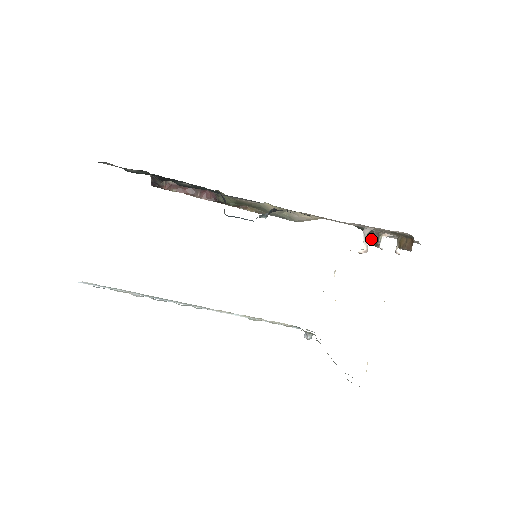
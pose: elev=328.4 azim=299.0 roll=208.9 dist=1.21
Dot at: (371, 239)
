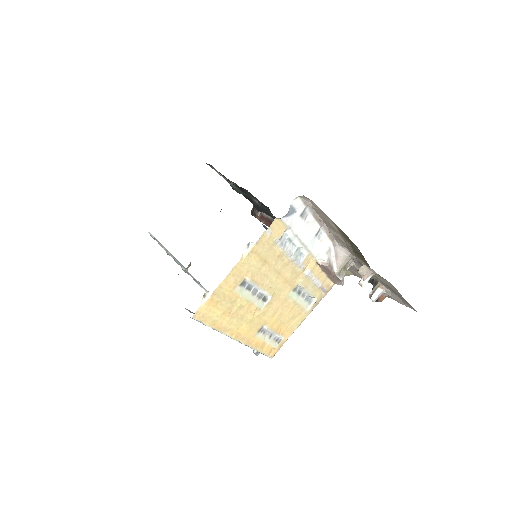
Dot at: occluded
